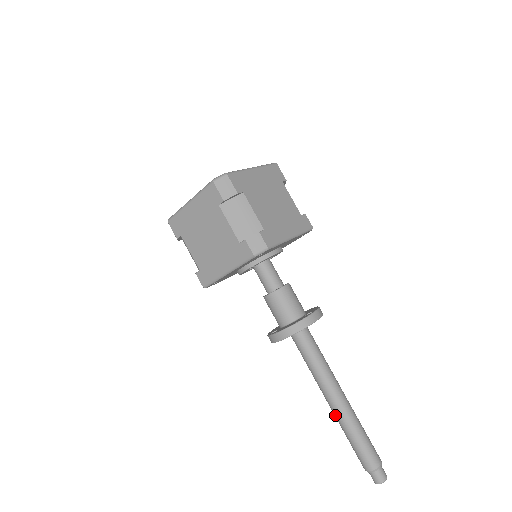
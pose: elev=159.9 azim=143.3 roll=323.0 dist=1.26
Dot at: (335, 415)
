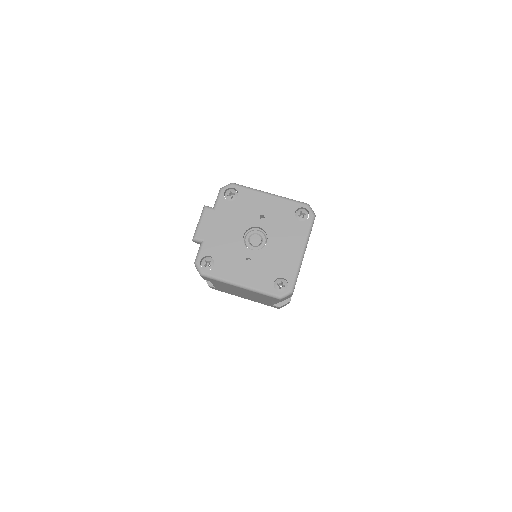
Dot at: occluded
